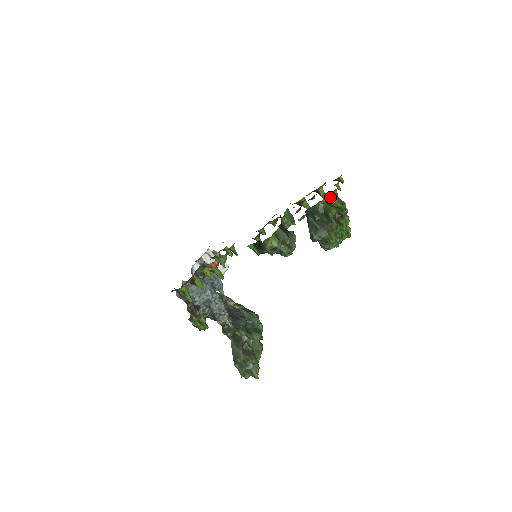
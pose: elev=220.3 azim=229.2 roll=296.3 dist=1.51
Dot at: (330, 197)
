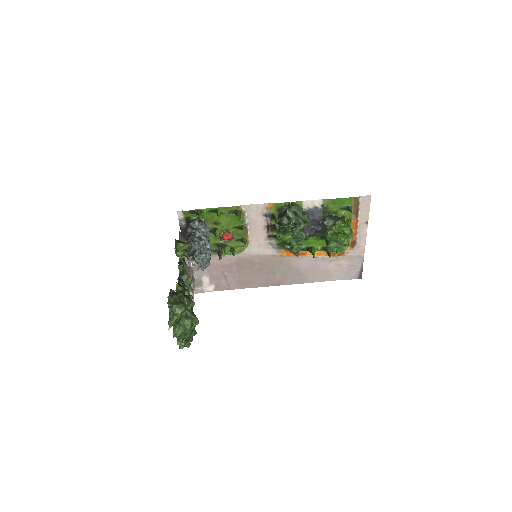
Dot at: occluded
